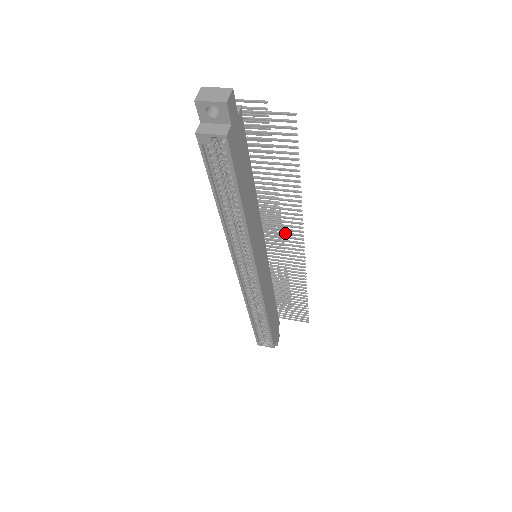
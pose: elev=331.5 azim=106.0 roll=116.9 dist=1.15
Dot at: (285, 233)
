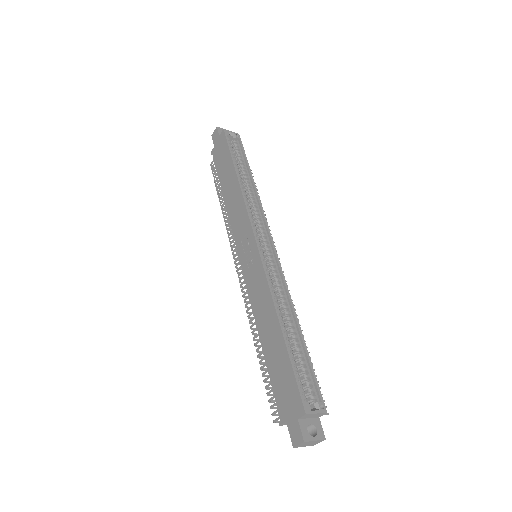
Dot at: occluded
